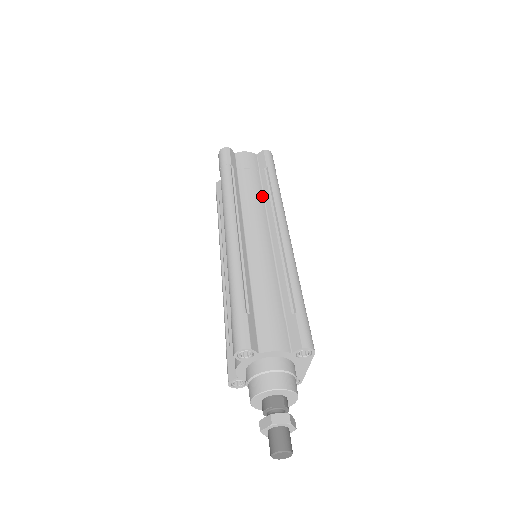
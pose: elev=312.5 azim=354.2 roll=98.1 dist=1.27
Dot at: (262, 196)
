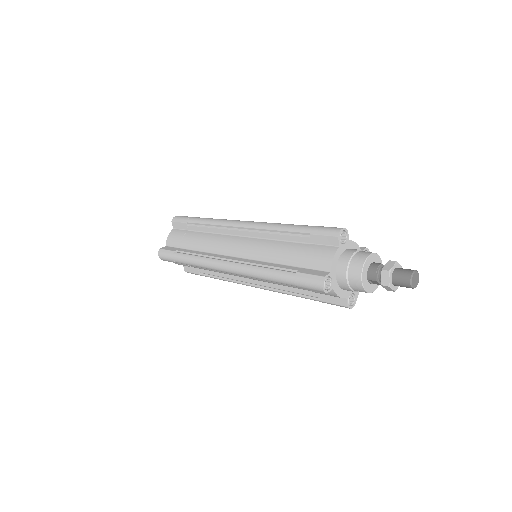
Dot at: occluded
